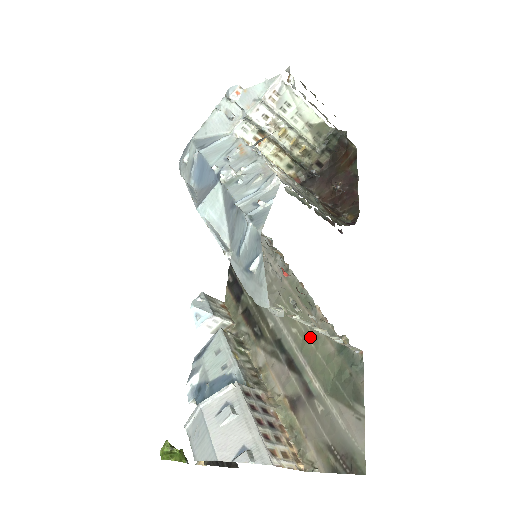
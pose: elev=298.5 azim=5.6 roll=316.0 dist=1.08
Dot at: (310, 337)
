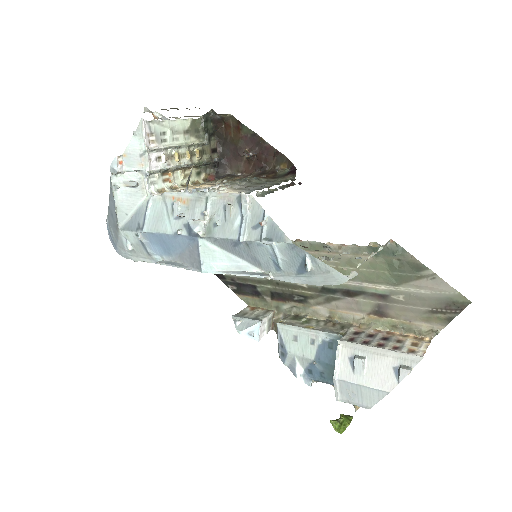
Dot at: (344, 266)
